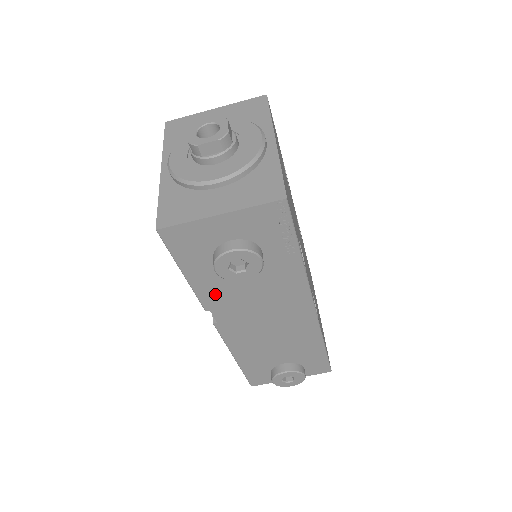
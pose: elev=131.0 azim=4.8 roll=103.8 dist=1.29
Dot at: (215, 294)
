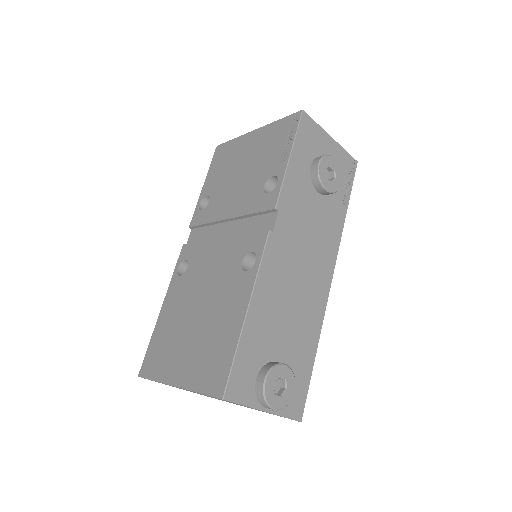
Dot at: (292, 196)
